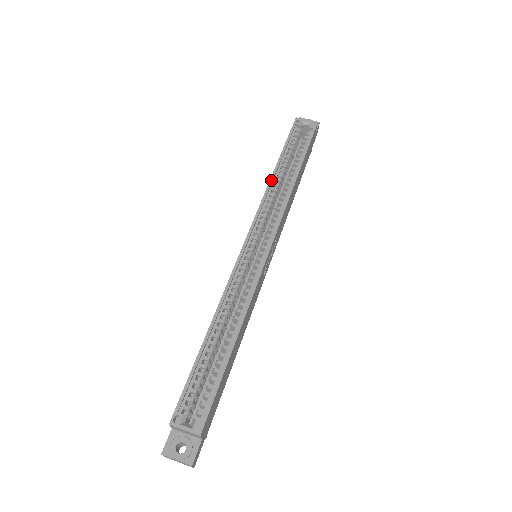
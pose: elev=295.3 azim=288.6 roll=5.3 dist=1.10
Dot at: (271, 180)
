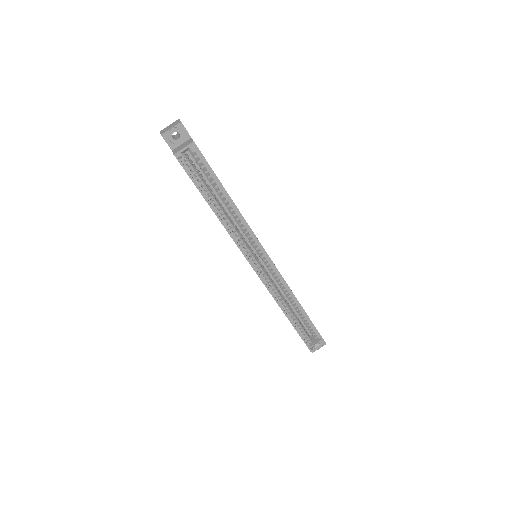
Dot at: (222, 223)
